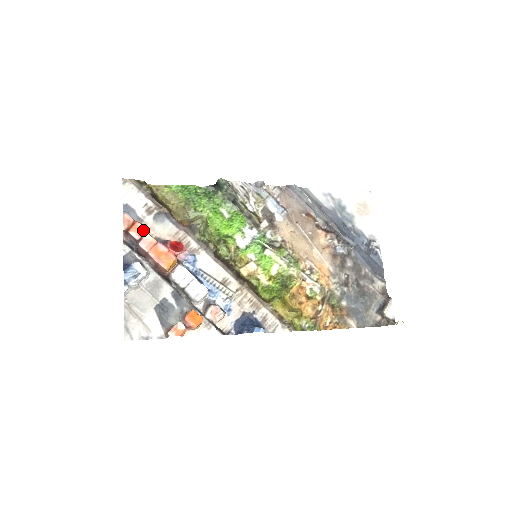
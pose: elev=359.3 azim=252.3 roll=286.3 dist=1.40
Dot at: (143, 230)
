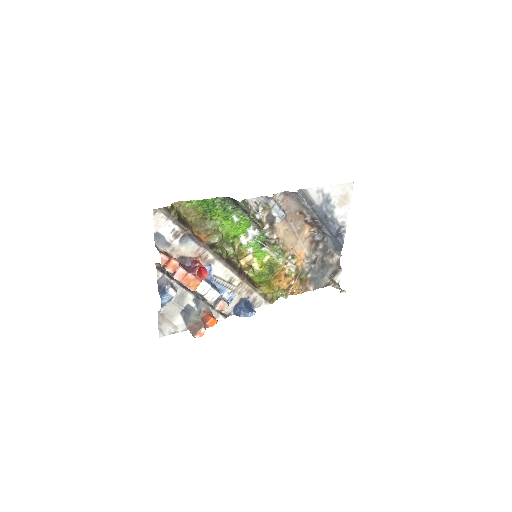
Dot at: (177, 265)
